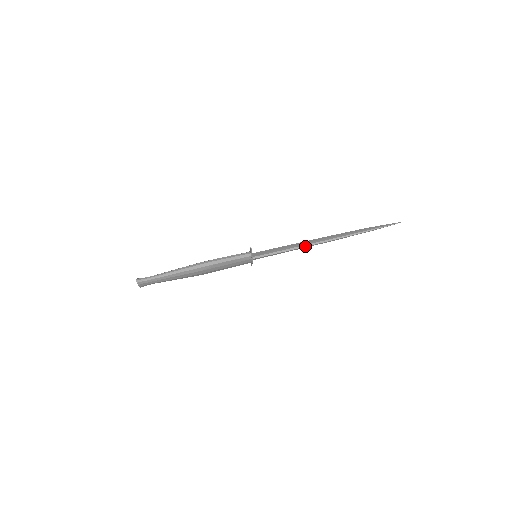
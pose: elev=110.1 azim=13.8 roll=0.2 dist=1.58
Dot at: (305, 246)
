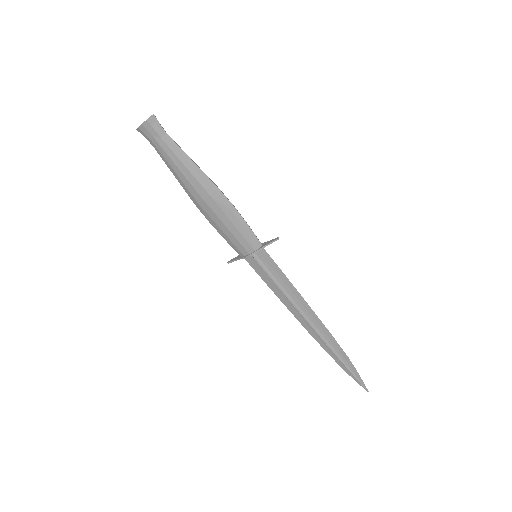
Dot at: (295, 306)
